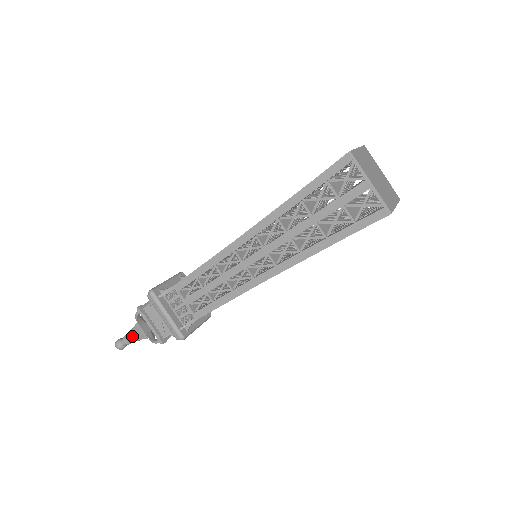
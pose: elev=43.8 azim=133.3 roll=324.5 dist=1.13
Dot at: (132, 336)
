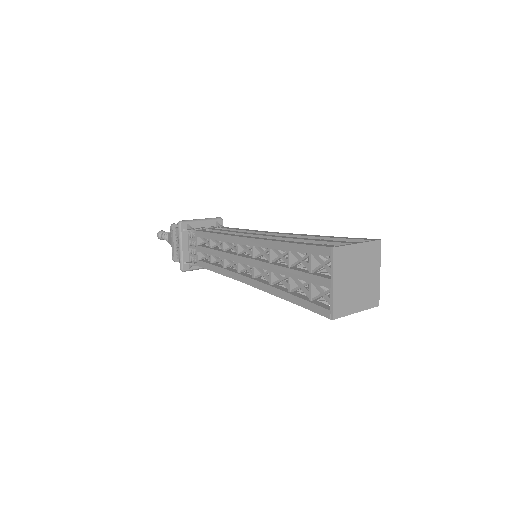
Dot at: occluded
